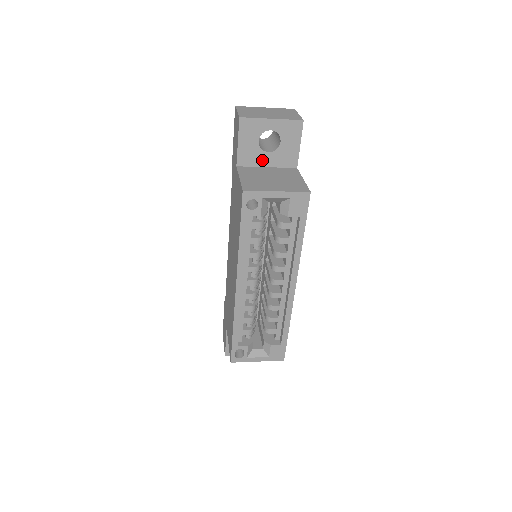
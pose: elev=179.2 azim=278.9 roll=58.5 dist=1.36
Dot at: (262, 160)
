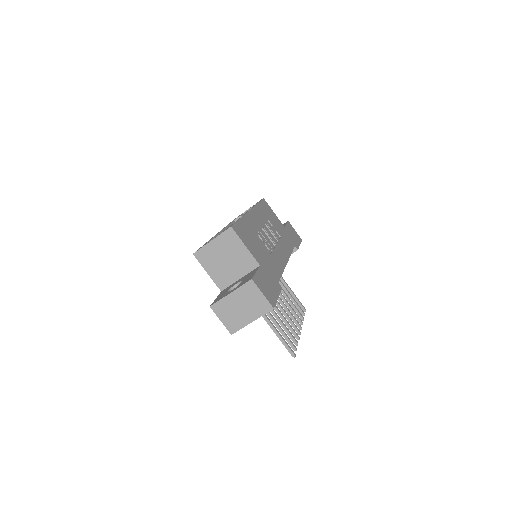
Dot at: occluded
